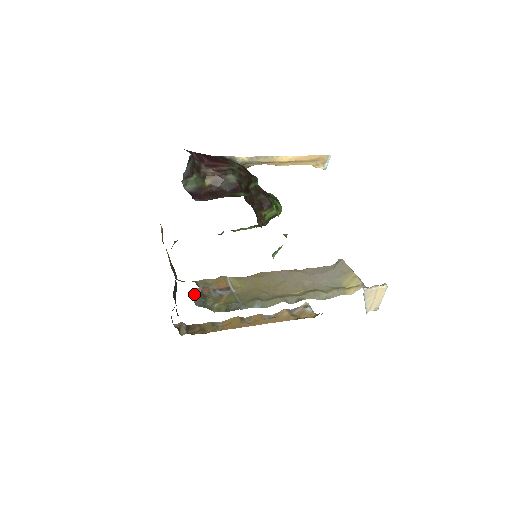
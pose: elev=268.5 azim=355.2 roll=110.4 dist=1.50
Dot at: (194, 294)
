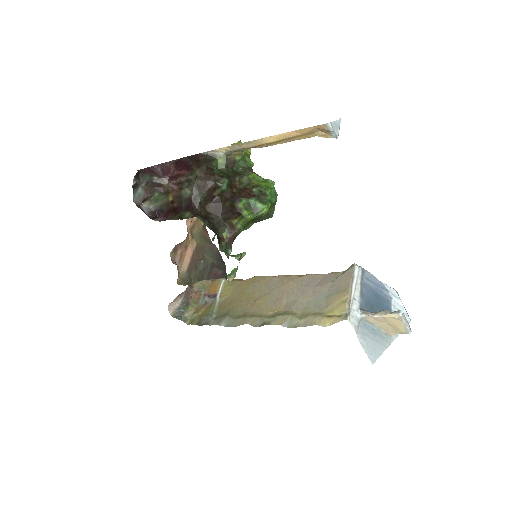
Dot at: (169, 307)
